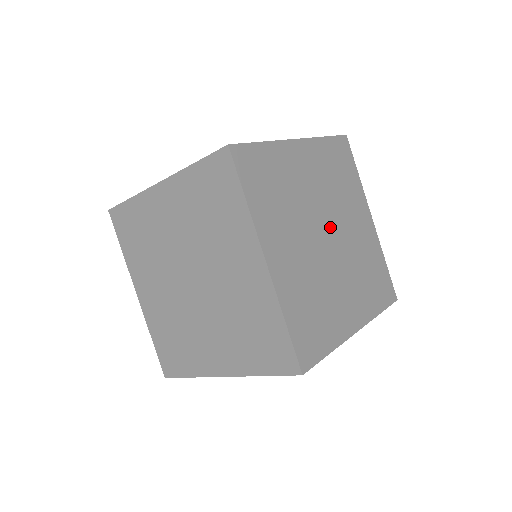
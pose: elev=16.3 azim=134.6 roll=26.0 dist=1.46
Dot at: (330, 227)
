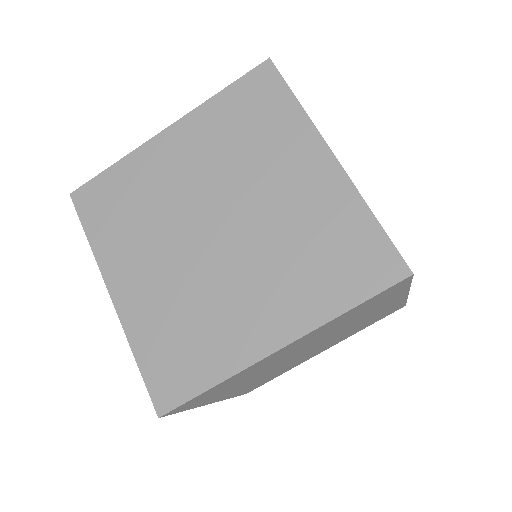
Dot at: occluded
